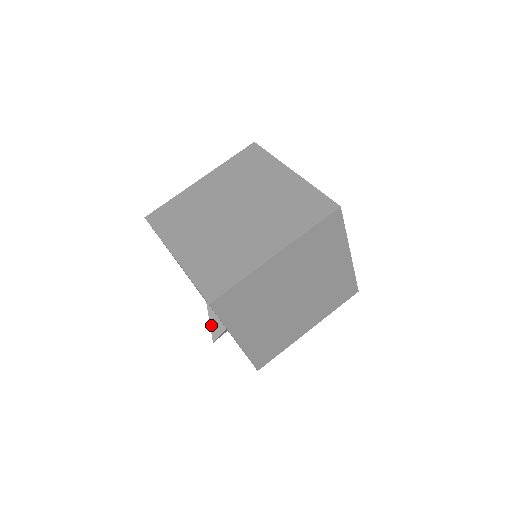
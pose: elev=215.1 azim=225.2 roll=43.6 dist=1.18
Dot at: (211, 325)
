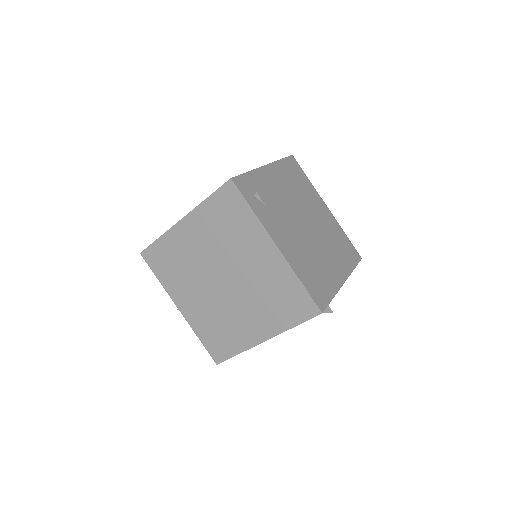
Dot at: occluded
